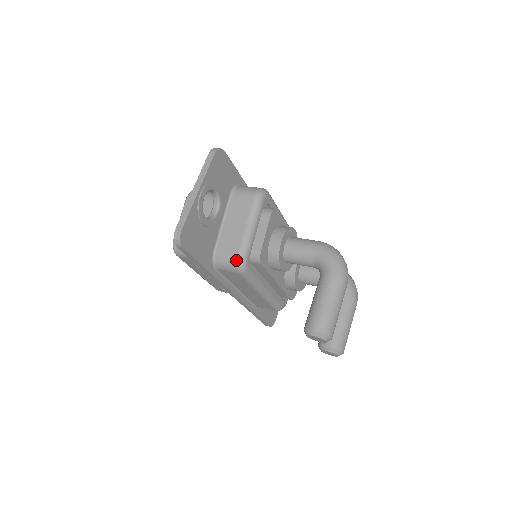
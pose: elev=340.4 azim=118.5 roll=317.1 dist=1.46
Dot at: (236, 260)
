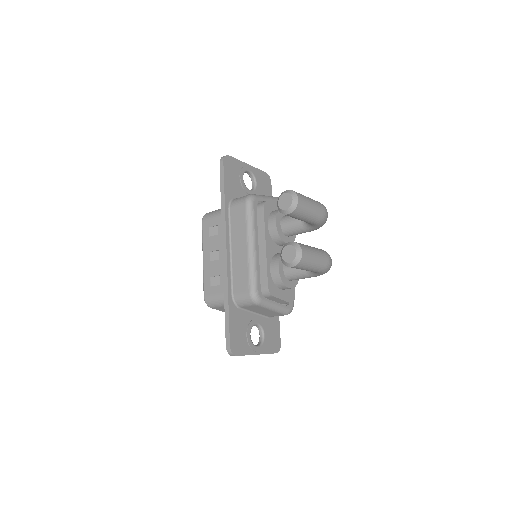
Dot at: (248, 195)
